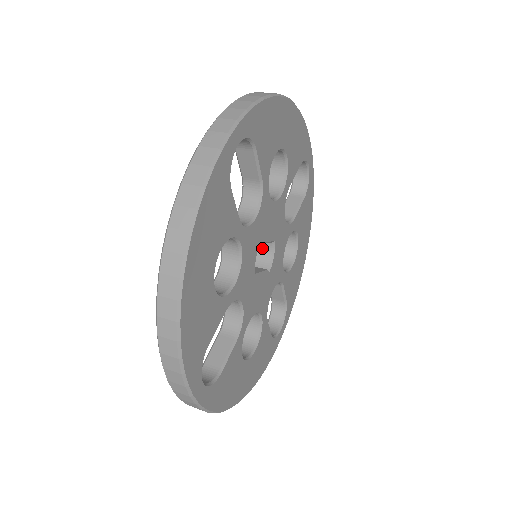
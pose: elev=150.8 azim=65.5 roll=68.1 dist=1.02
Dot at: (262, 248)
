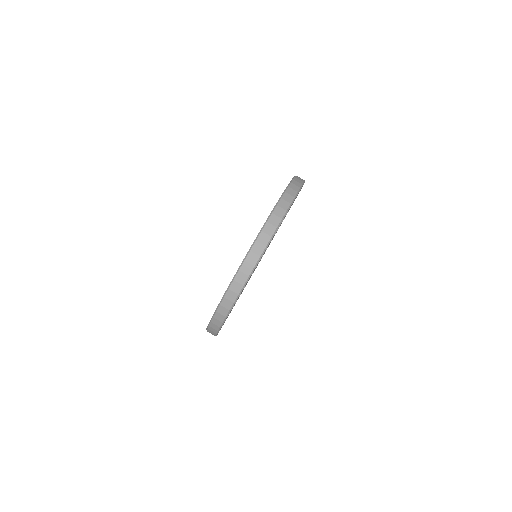
Dot at: occluded
